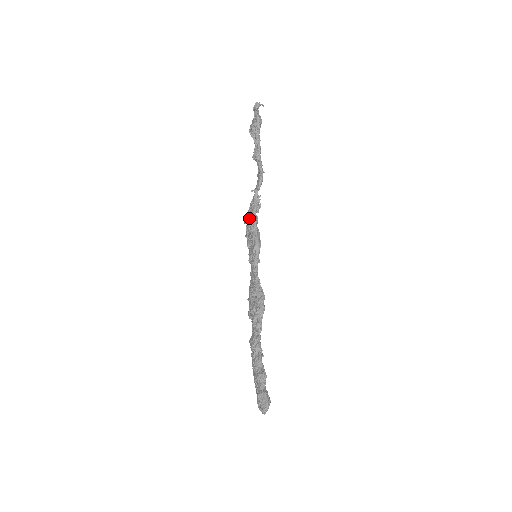
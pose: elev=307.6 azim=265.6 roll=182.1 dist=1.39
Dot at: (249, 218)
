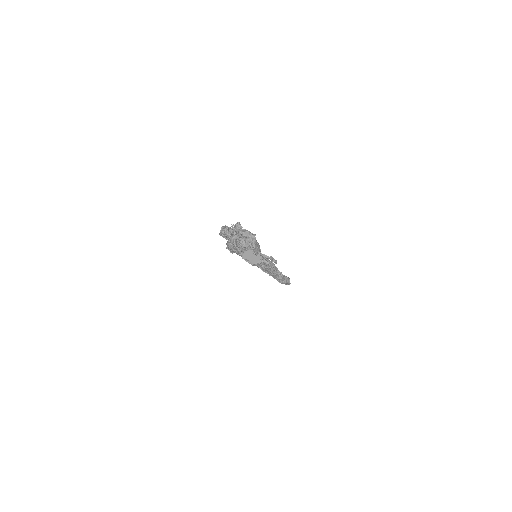
Dot at: occluded
